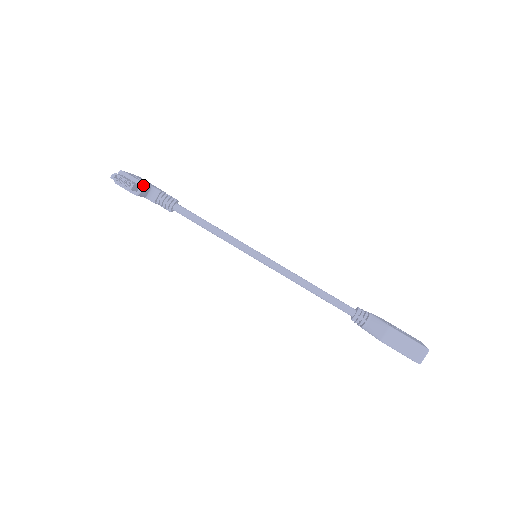
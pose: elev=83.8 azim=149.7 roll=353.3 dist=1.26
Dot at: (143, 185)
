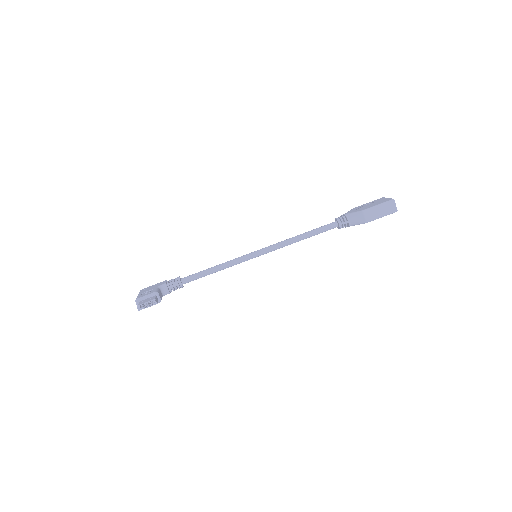
Dot at: (157, 293)
